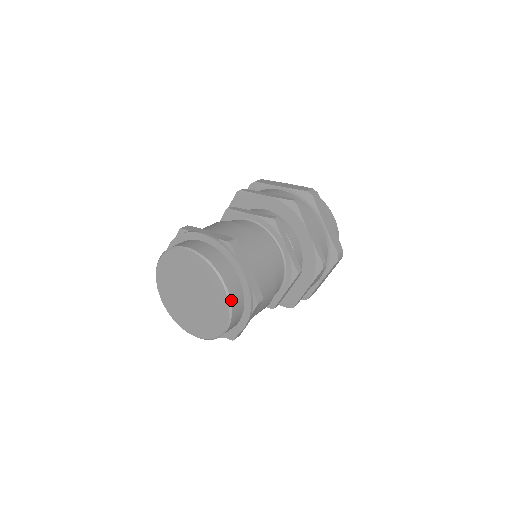
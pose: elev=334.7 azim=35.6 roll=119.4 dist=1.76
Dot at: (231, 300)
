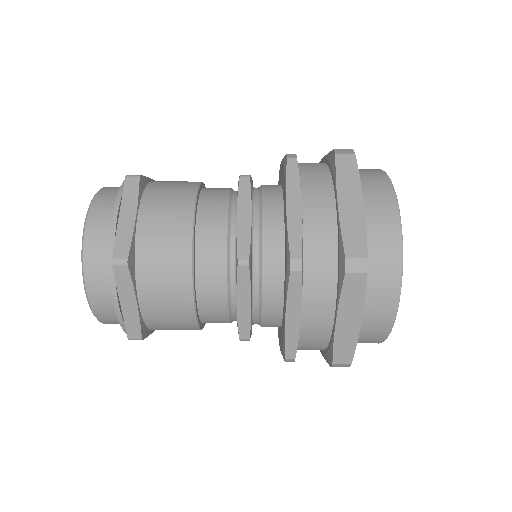
Dot at: occluded
